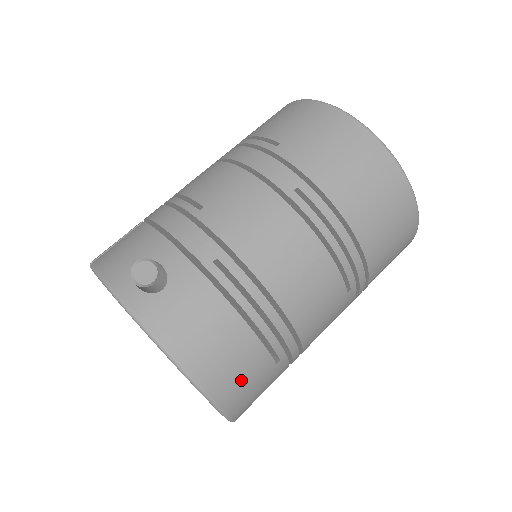
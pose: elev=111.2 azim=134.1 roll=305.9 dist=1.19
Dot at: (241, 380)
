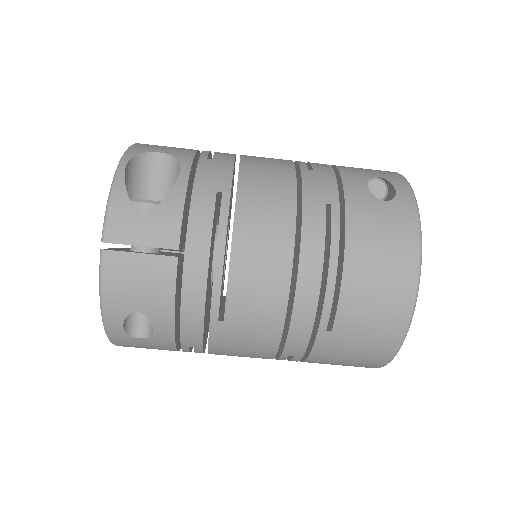
Dot at: occluded
